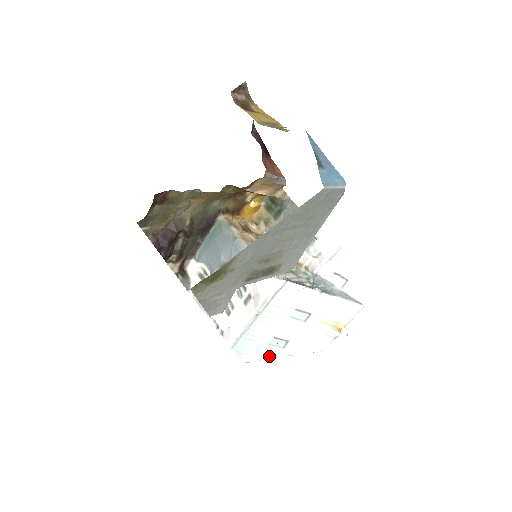
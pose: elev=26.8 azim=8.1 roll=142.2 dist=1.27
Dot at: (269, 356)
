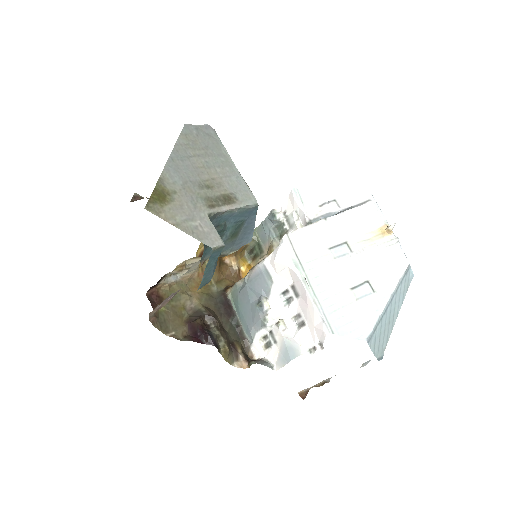
Dot at: (377, 312)
